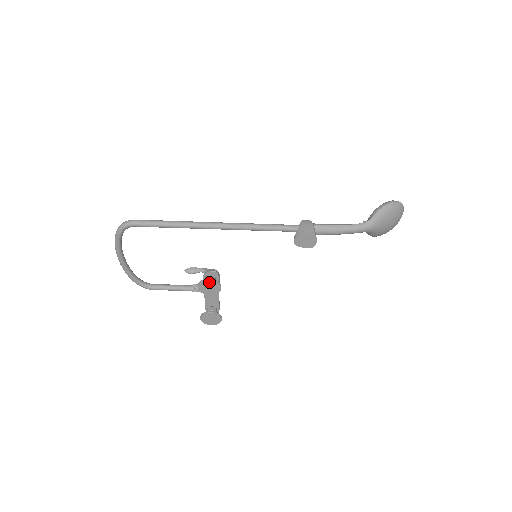
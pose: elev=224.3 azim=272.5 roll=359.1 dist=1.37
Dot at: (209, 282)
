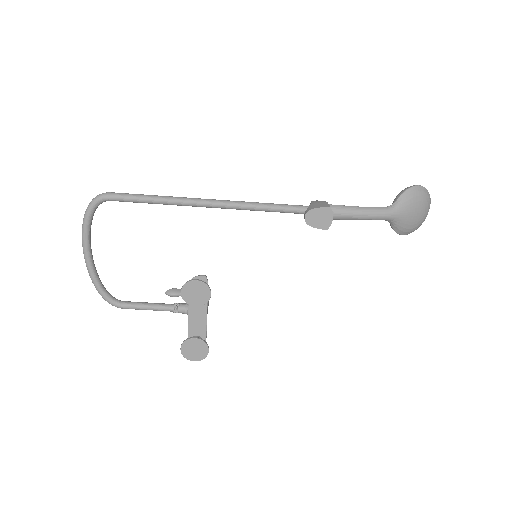
Dot at: (196, 284)
